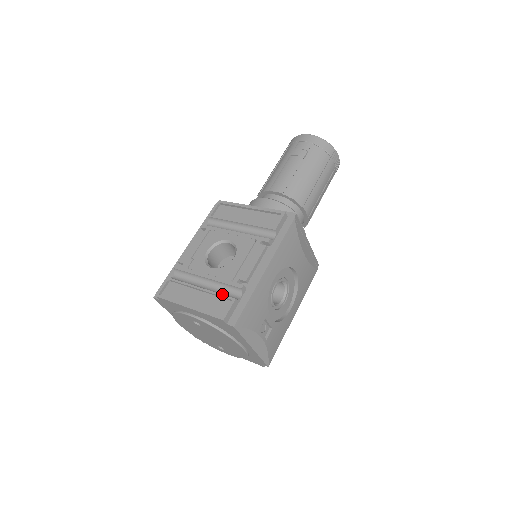
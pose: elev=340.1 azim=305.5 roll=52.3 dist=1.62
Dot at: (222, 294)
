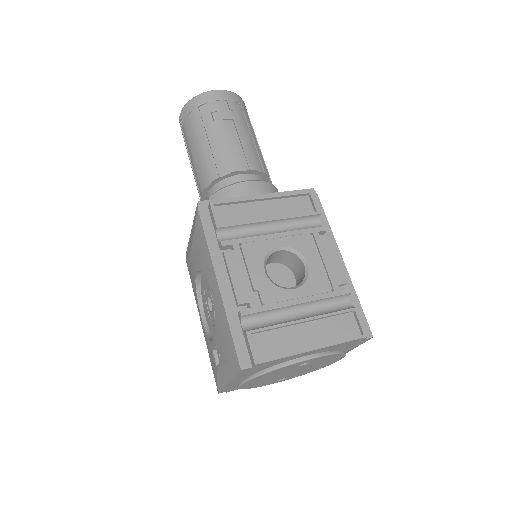
Dot at: (332, 311)
